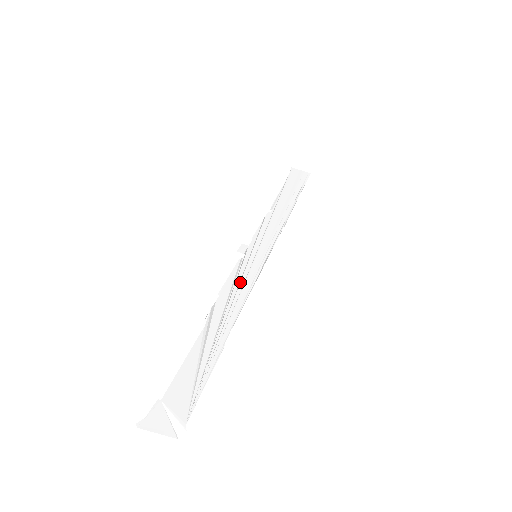
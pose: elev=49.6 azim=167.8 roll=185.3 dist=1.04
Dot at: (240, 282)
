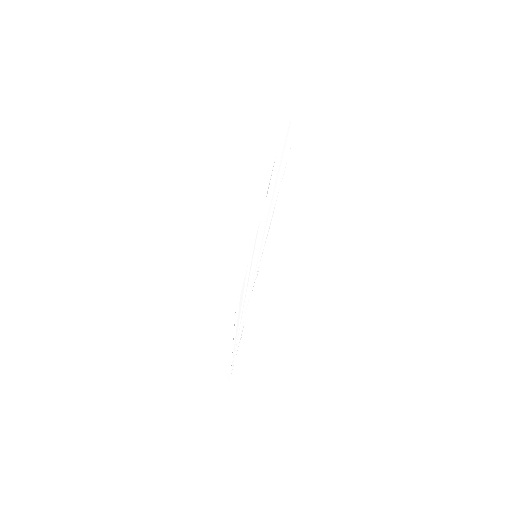
Dot at: (248, 283)
